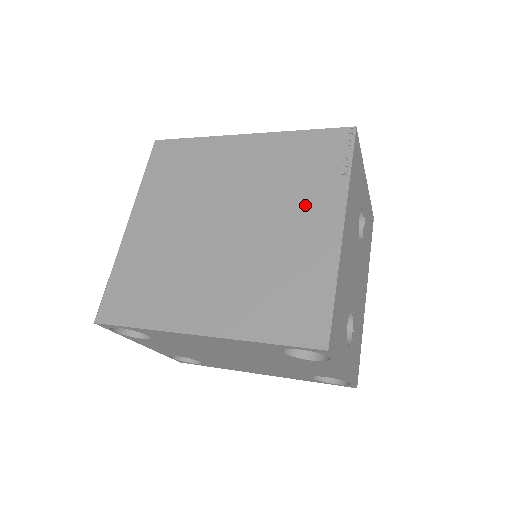
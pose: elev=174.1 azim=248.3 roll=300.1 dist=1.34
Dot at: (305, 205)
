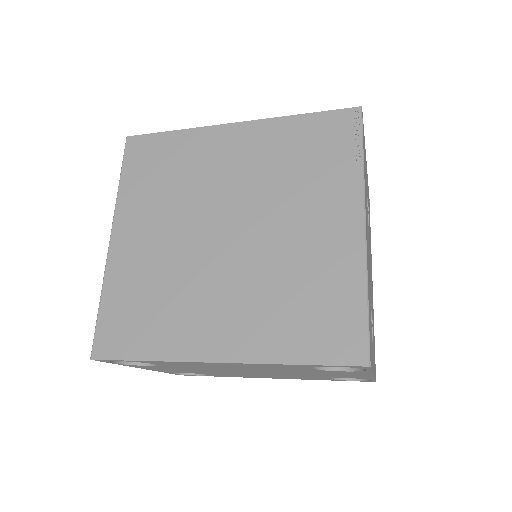
Dot at: (318, 202)
